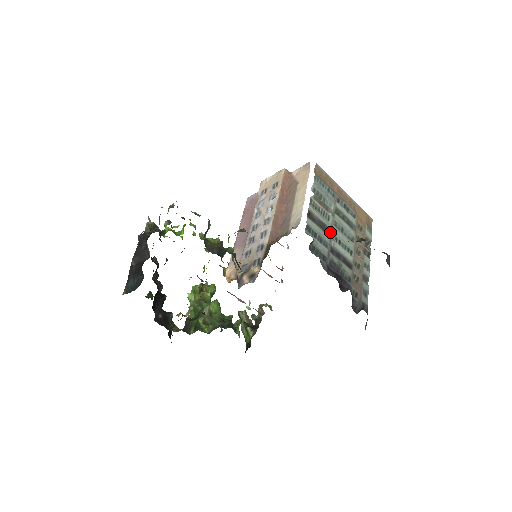
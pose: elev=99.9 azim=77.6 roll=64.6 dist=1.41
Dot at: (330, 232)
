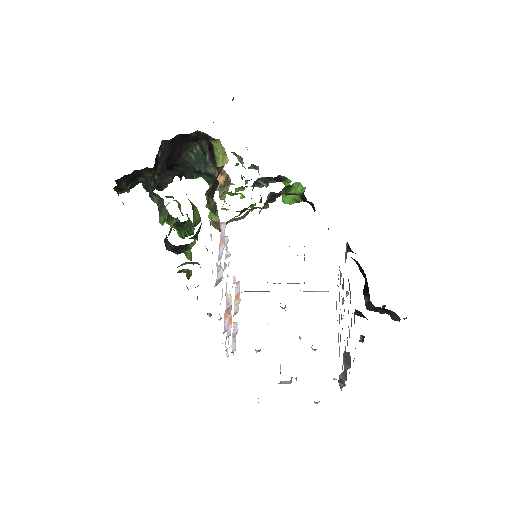
Dot at: occluded
